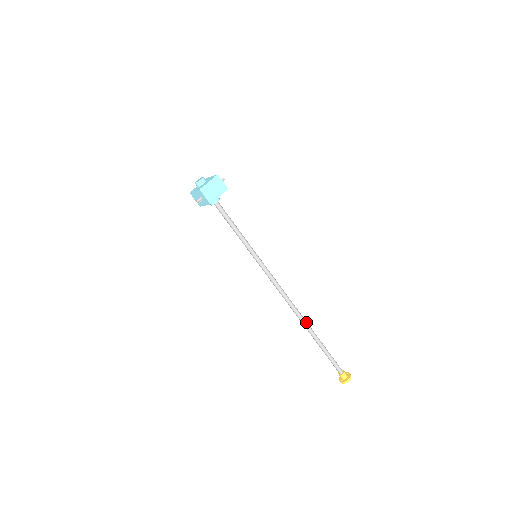
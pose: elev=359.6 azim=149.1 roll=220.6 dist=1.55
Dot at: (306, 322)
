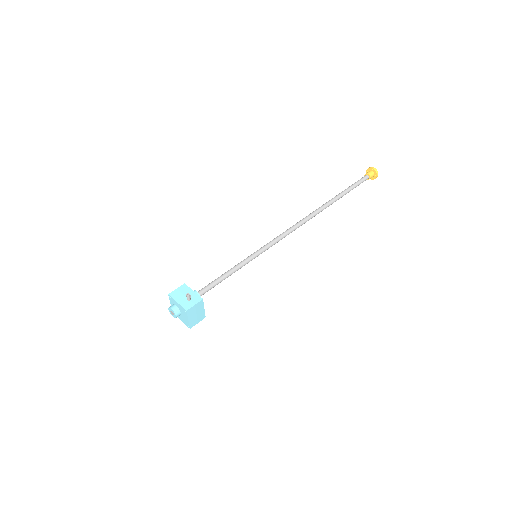
Dot at: (323, 209)
